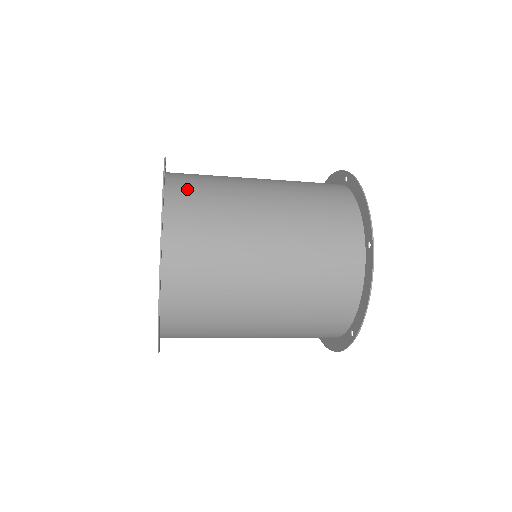
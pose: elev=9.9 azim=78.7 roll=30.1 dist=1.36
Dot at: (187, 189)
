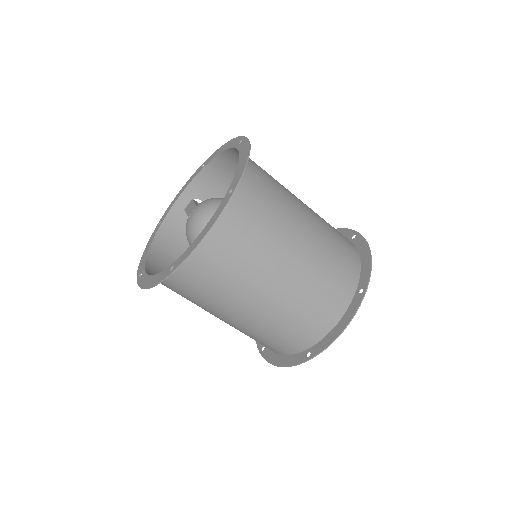
Dot at: (256, 170)
